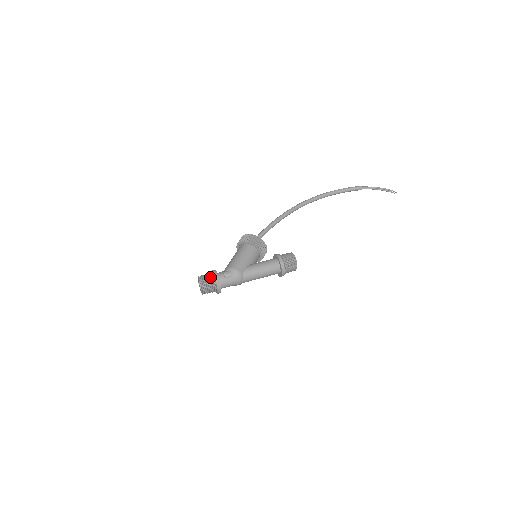
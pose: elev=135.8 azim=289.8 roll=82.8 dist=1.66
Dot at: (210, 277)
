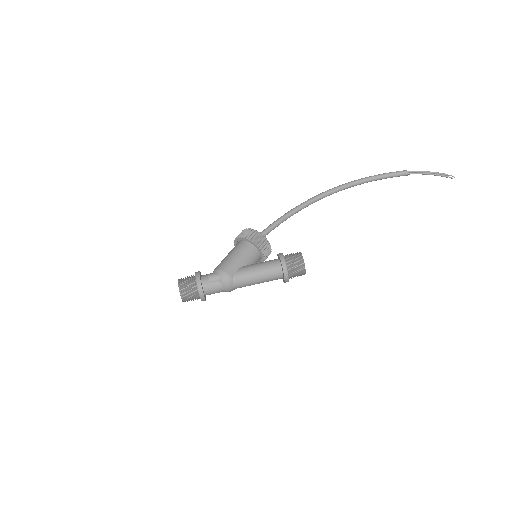
Dot at: (191, 280)
